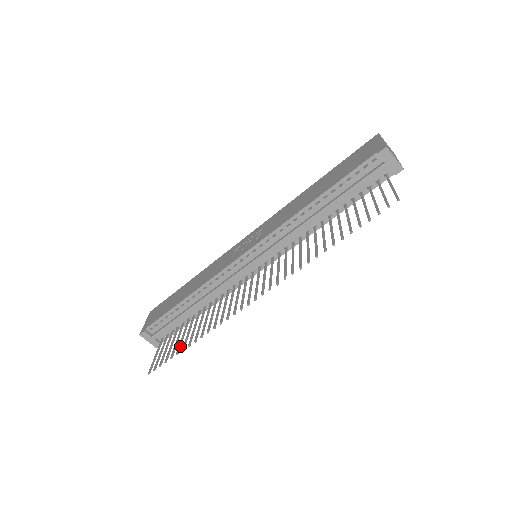
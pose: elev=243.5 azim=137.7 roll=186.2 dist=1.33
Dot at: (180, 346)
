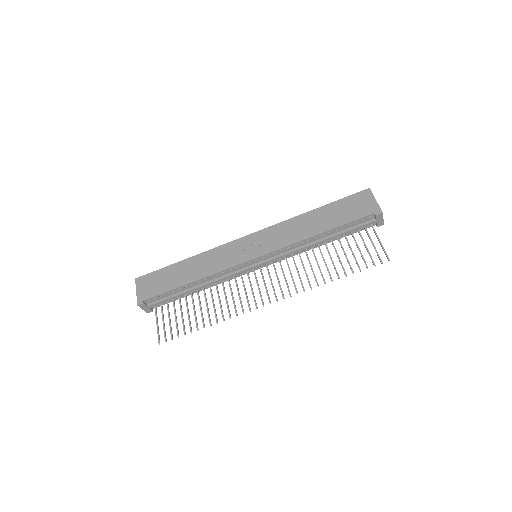
Dot at: occluded
